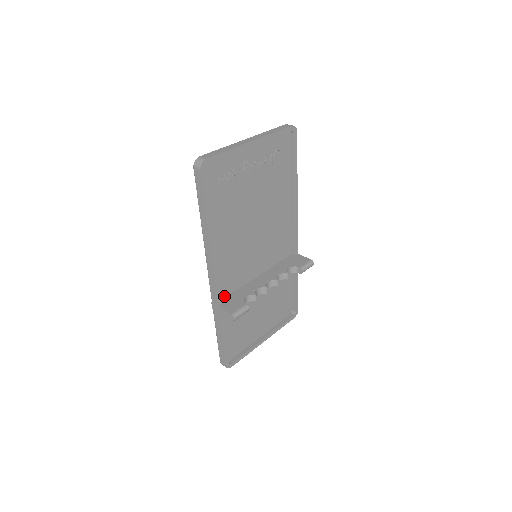
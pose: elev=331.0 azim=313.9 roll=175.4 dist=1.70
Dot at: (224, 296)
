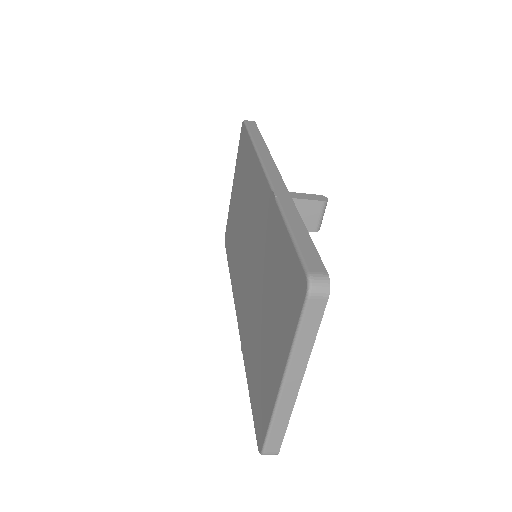
Dot at: occluded
